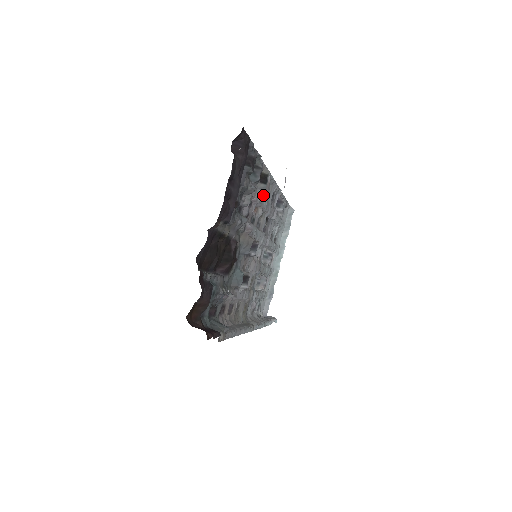
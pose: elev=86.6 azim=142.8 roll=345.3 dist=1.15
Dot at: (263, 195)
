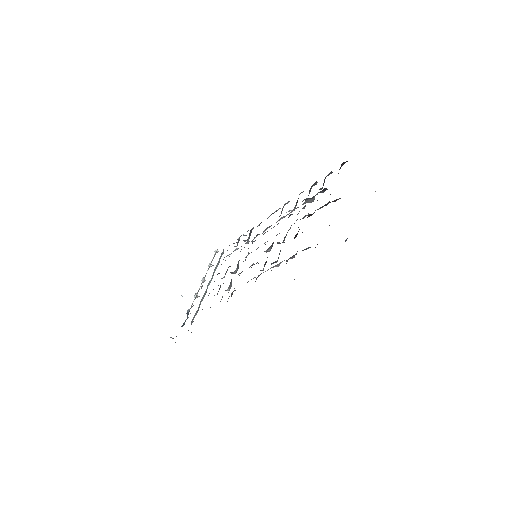
Dot at: (280, 215)
